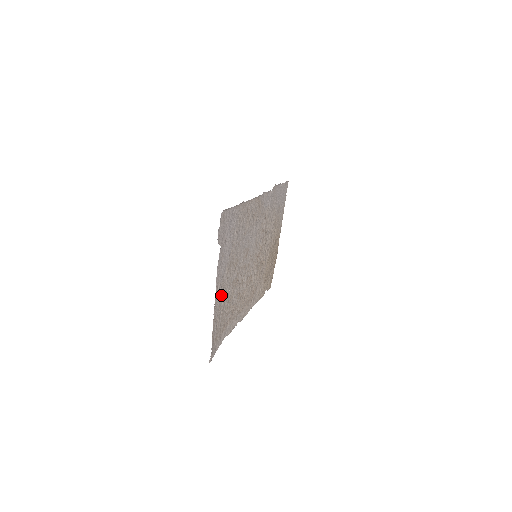
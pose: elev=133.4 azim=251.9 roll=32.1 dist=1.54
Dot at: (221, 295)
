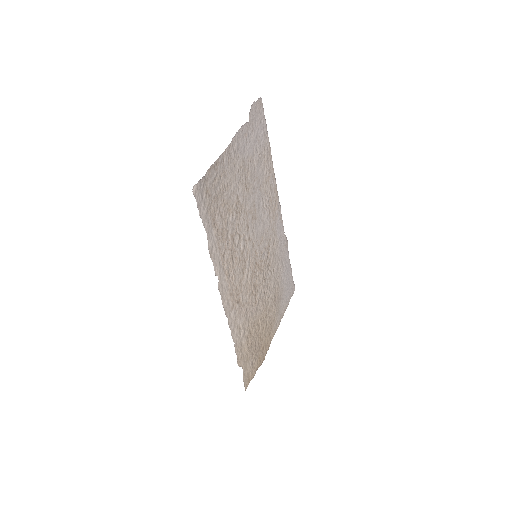
Dot at: (229, 167)
